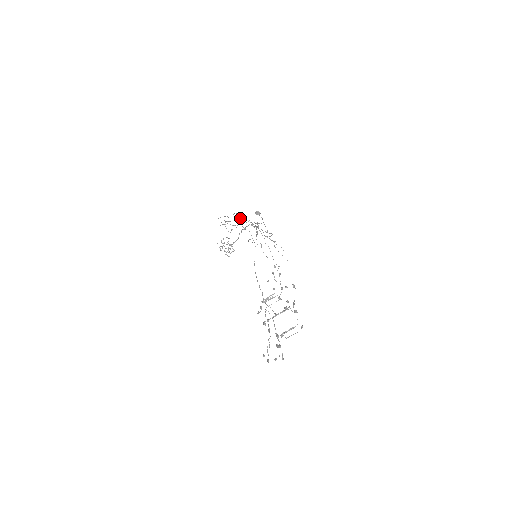
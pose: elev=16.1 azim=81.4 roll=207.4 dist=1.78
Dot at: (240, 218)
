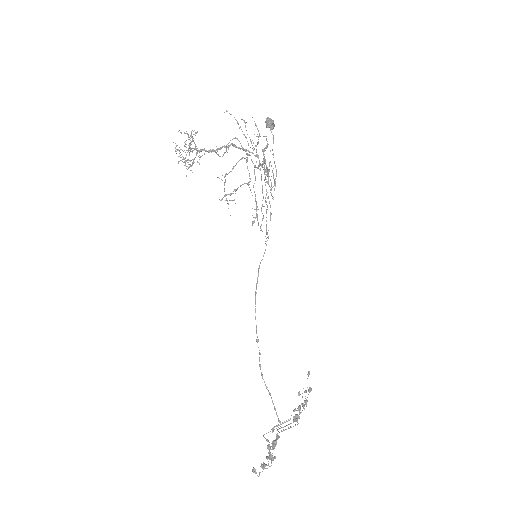
Dot at: (245, 151)
